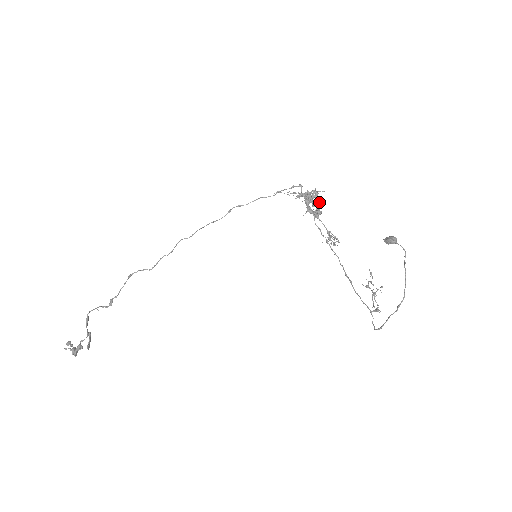
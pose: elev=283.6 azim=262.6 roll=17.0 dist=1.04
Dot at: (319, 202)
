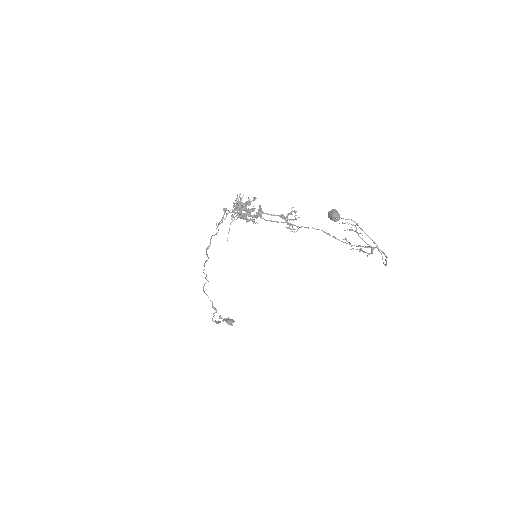
Dot at: occluded
